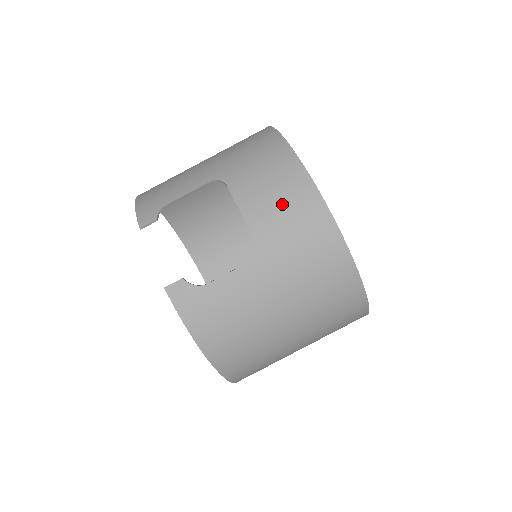
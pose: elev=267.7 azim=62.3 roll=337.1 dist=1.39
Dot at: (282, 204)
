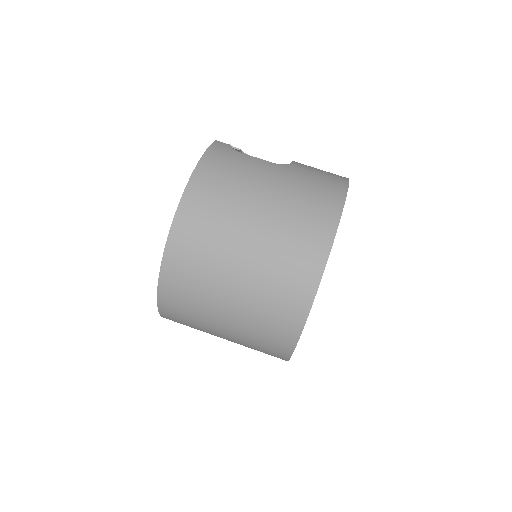
Dot at: (321, 170)
